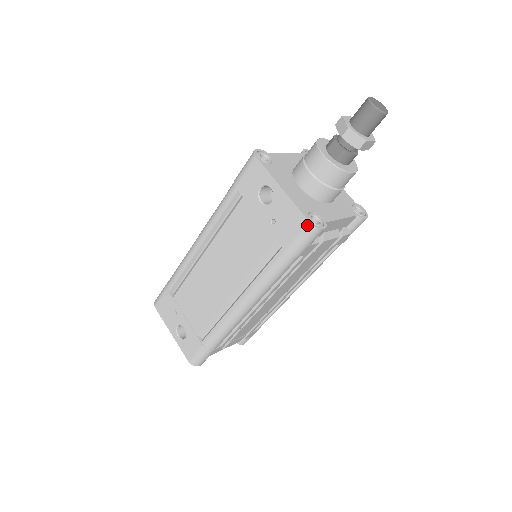
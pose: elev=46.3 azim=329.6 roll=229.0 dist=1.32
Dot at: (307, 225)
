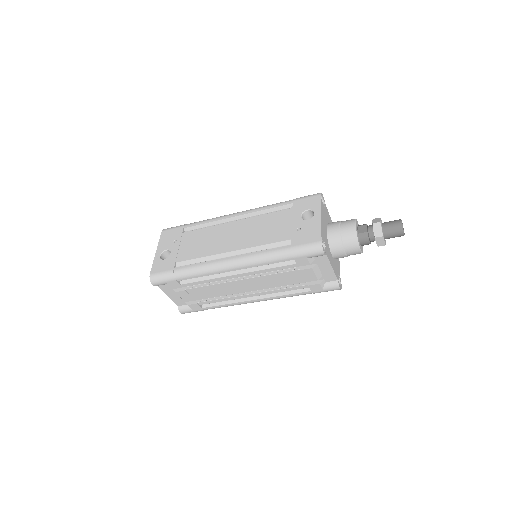
Dot at: (319, 242)
